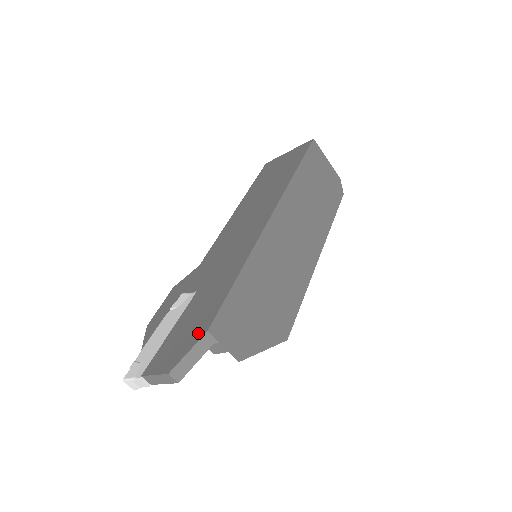
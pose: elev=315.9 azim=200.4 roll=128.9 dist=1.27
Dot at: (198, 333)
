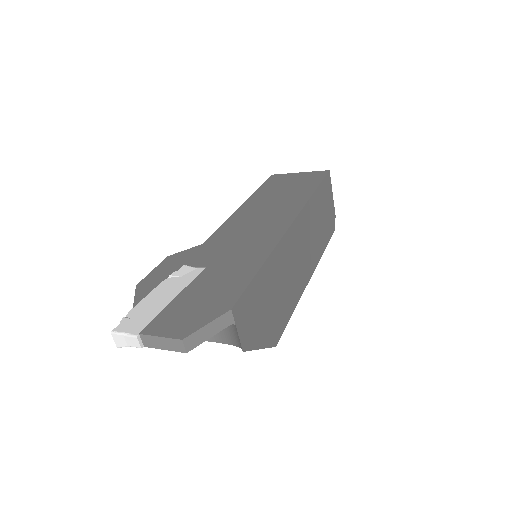
Dot at: (218, 308)
